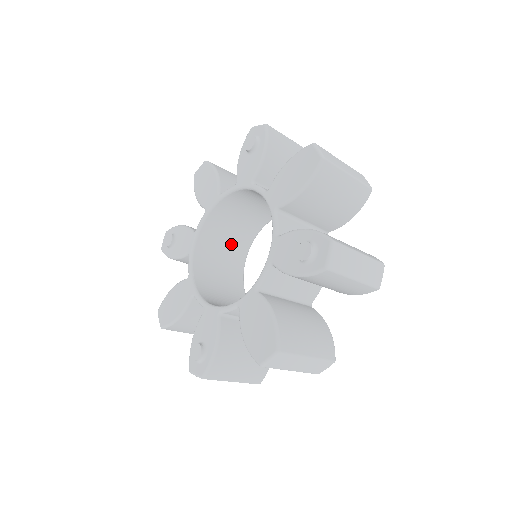
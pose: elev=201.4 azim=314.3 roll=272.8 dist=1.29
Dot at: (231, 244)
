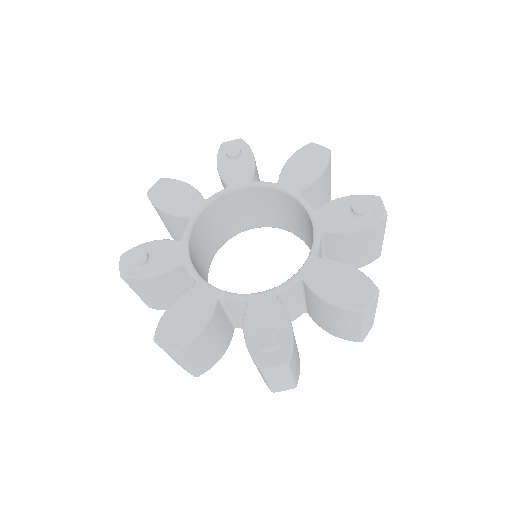
Dot at: (201, 262)
